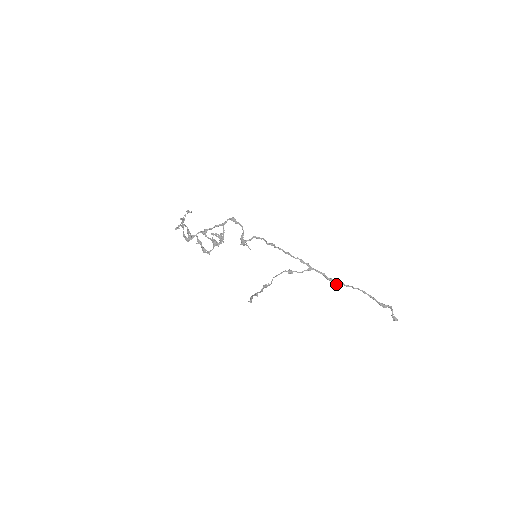
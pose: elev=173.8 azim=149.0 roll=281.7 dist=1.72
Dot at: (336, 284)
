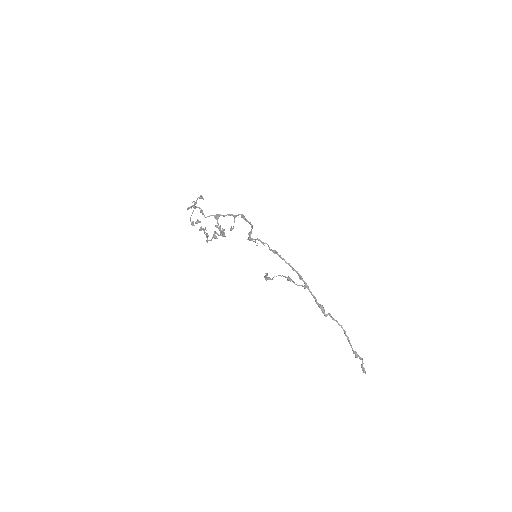
Dot at: (323, 312)
